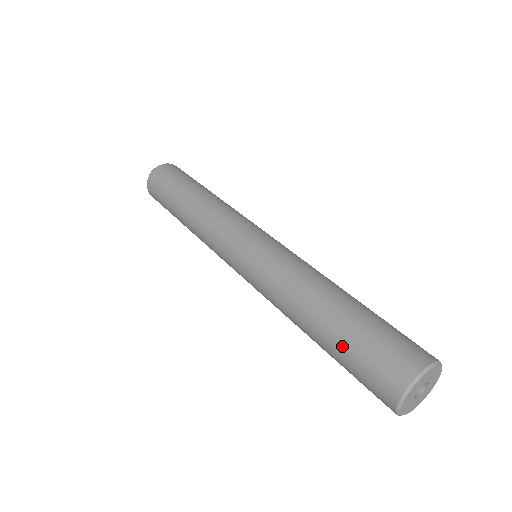
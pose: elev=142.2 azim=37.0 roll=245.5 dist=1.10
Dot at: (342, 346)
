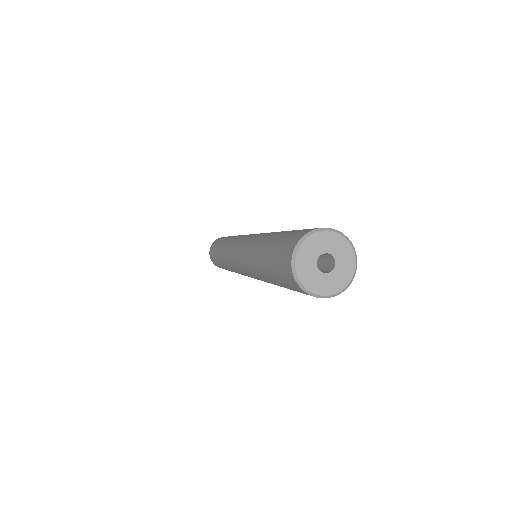
Dot at: (269, 257)
